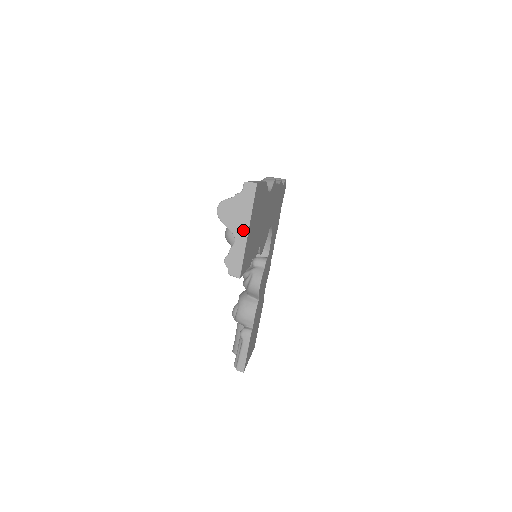
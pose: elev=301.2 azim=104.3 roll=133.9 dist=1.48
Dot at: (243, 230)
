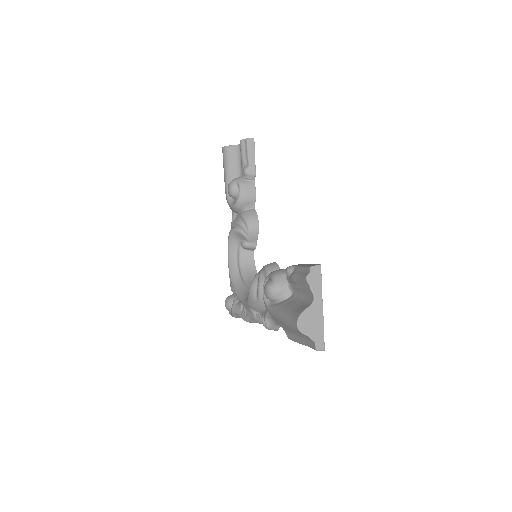
Dot at: occluded
